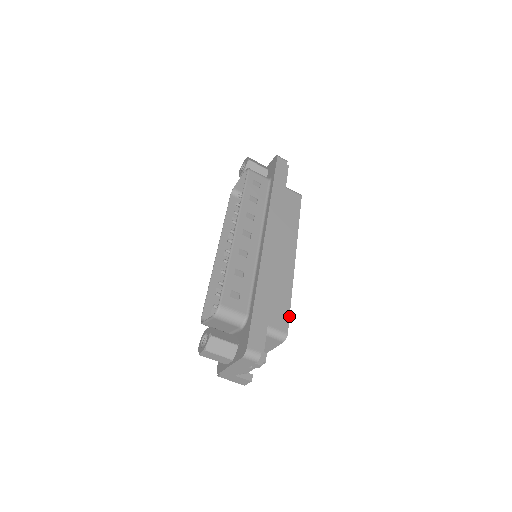
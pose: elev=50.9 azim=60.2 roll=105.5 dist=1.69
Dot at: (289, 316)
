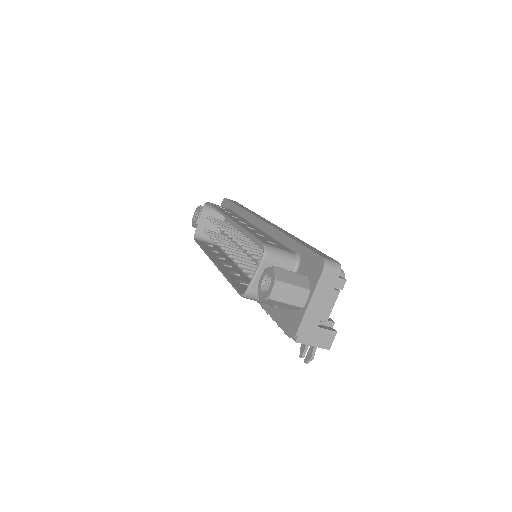
Dot at: occluded
